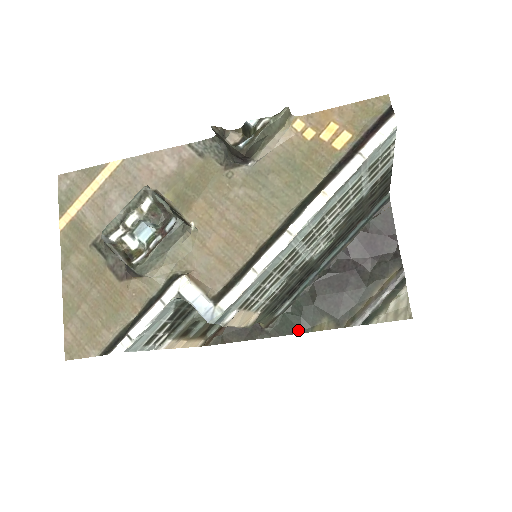
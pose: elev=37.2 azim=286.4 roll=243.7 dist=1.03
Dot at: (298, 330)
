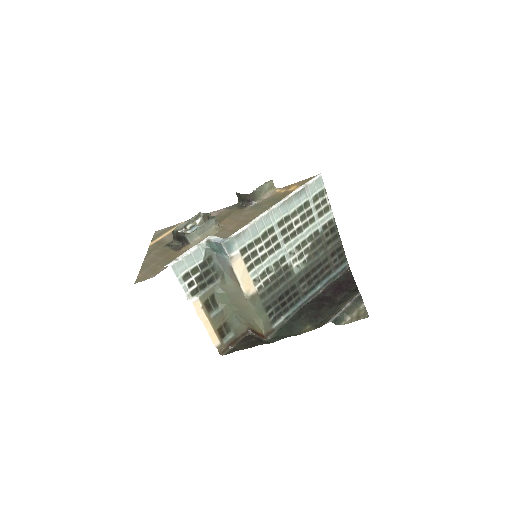
Dot at: (289, 335)
